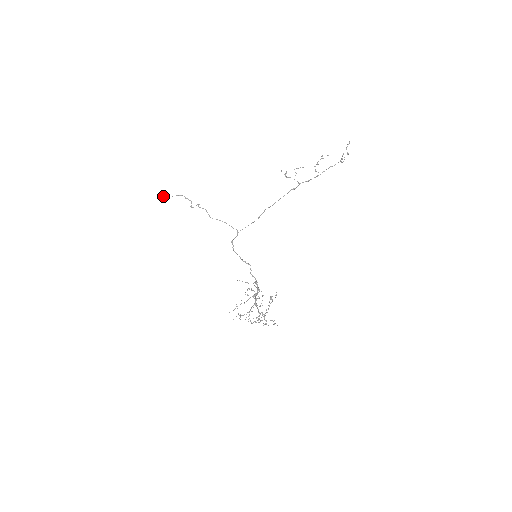
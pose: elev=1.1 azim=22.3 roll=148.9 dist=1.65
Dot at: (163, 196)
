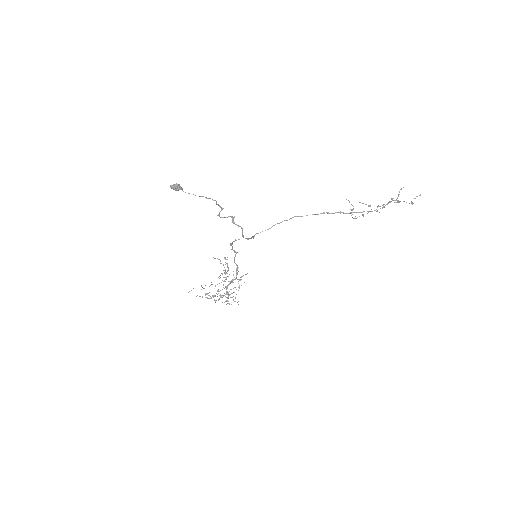
Dot at: (177, 189)
